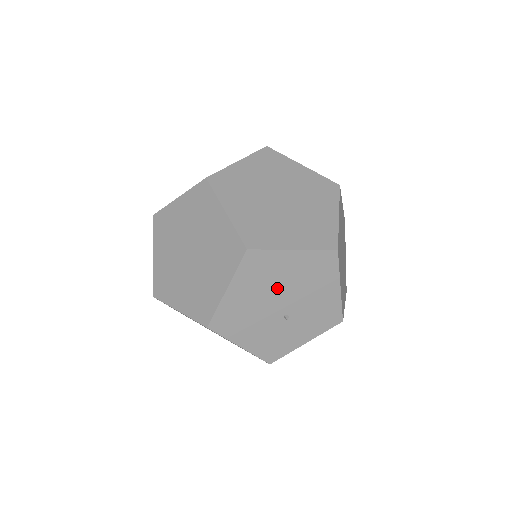
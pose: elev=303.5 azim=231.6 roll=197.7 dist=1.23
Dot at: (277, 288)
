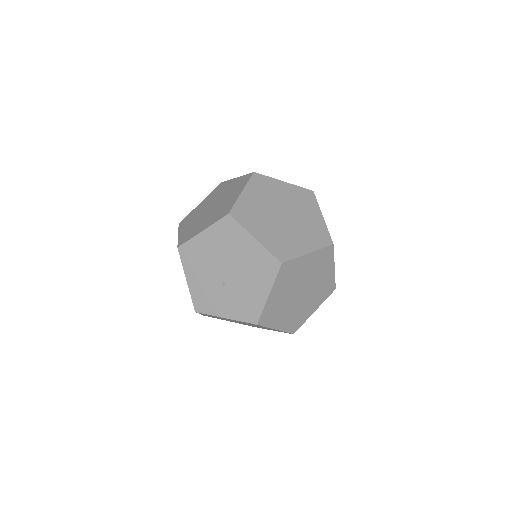
Dot at: (231, 257)
